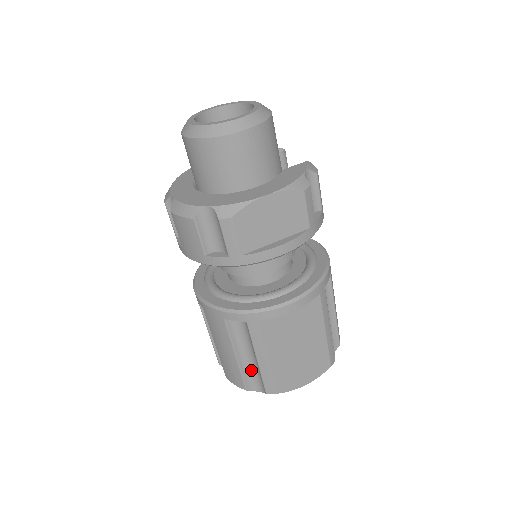
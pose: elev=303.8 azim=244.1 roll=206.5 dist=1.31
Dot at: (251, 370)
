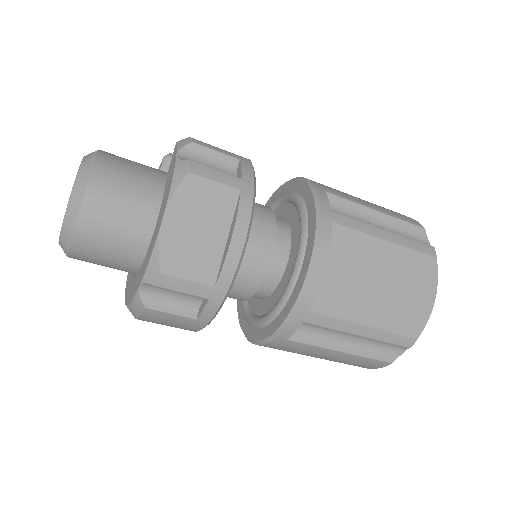
Dot at: (371, 345)
